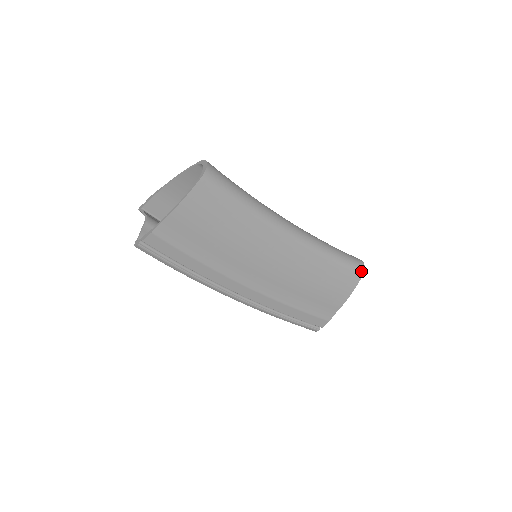
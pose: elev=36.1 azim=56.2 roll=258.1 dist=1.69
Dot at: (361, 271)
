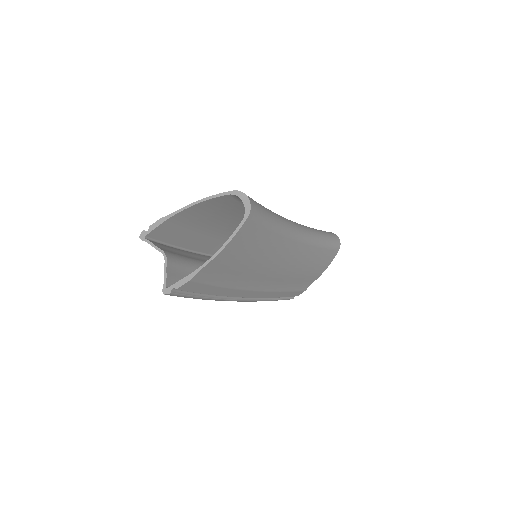
Dot at: (338, 247)
